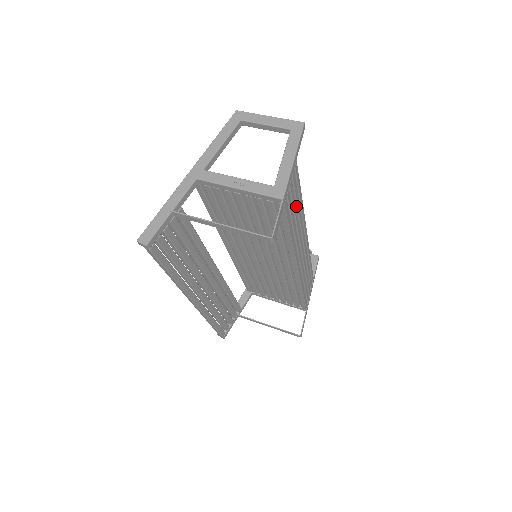
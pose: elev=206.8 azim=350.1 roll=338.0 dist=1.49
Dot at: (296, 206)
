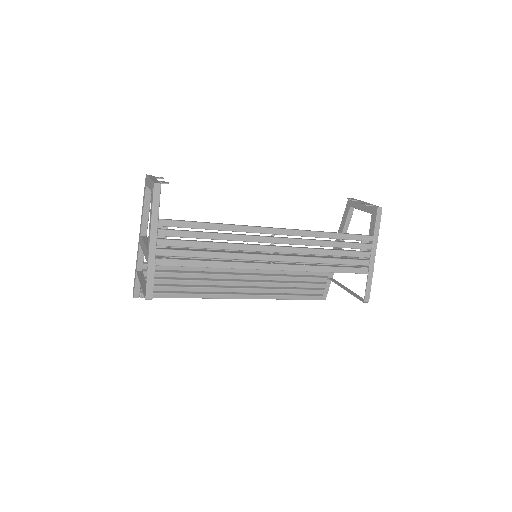
Dot at: occluded
